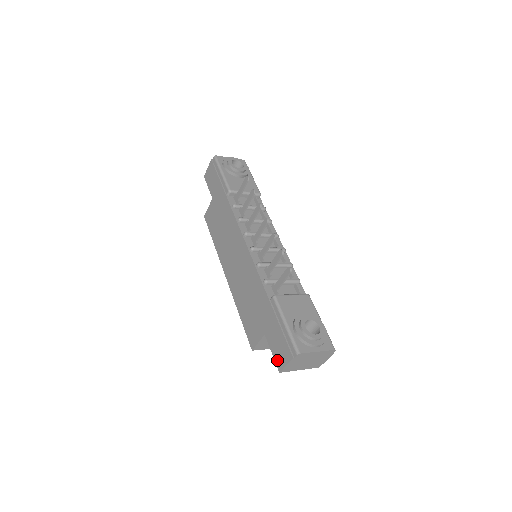
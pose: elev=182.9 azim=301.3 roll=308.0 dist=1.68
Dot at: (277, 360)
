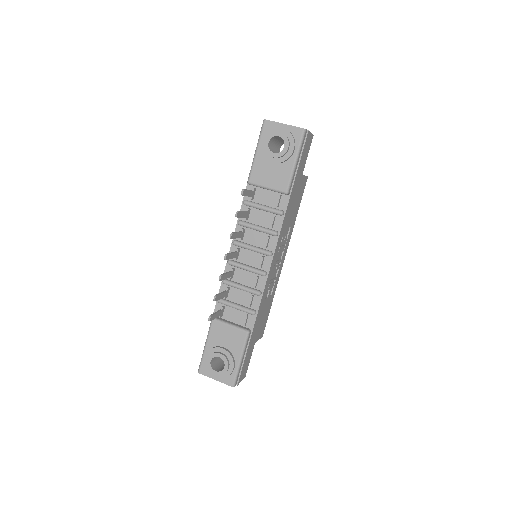
Dot at: occluded
